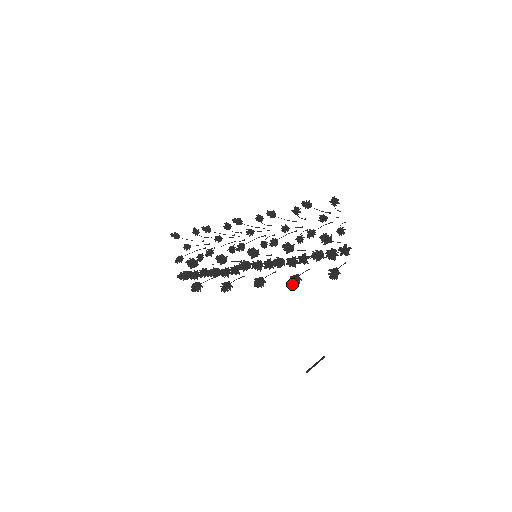
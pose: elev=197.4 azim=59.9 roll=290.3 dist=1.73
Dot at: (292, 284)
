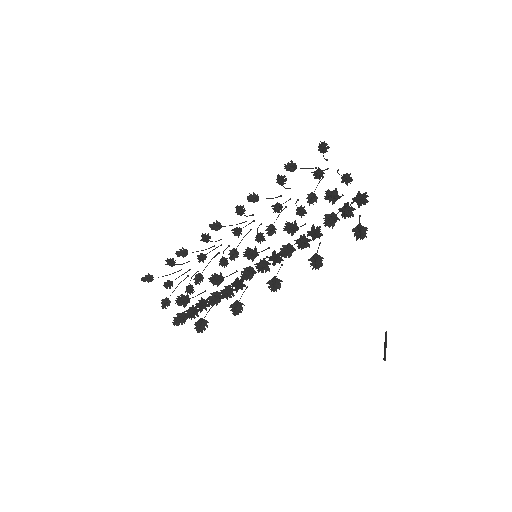
Dot at: (316, 267)
